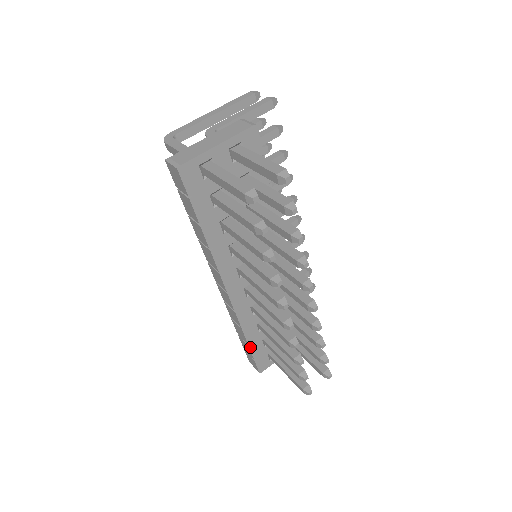
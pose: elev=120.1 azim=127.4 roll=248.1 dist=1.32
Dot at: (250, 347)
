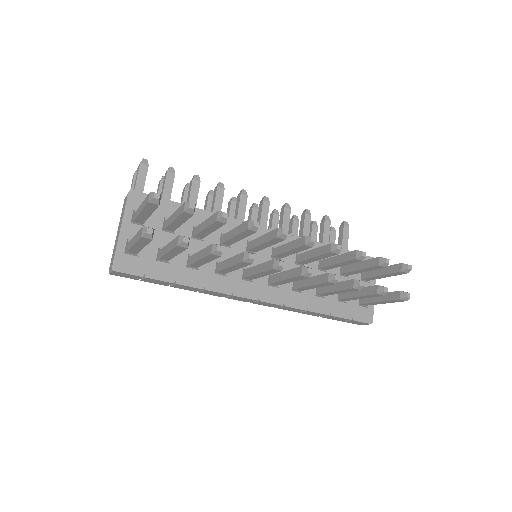
Dot at: (334, 315)
